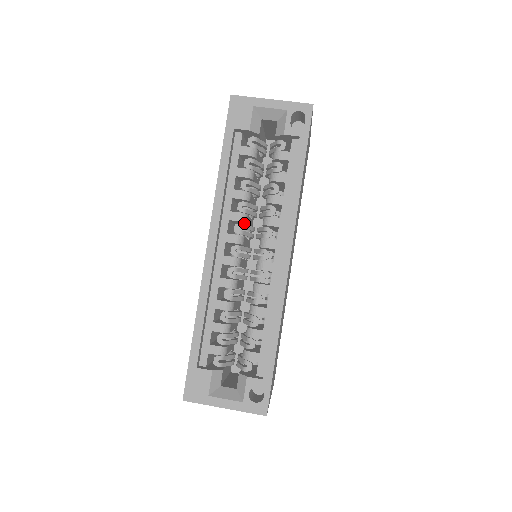
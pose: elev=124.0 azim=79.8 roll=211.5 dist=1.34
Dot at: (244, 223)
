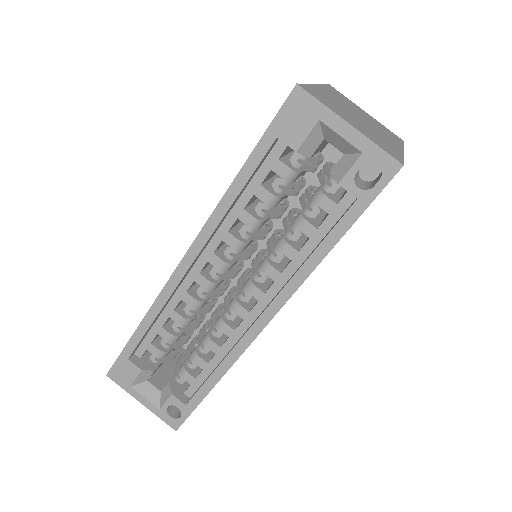
Dot at: occluded
